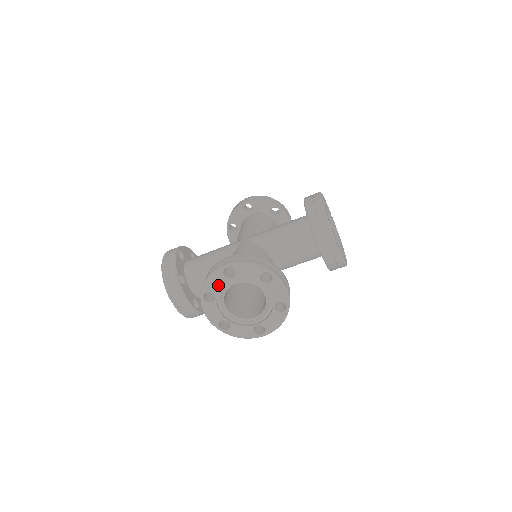
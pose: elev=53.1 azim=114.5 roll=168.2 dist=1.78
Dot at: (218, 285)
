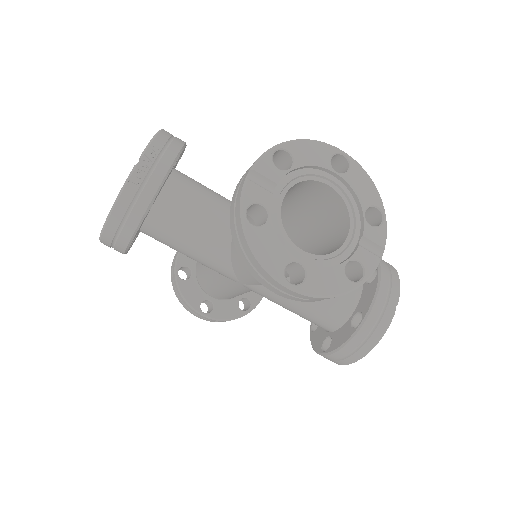
Dot at: (312, 160)
